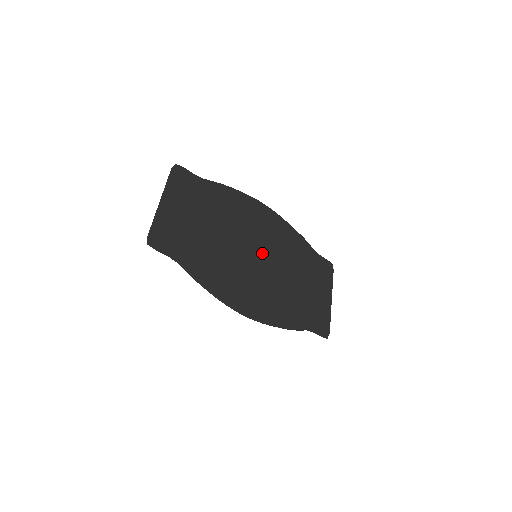
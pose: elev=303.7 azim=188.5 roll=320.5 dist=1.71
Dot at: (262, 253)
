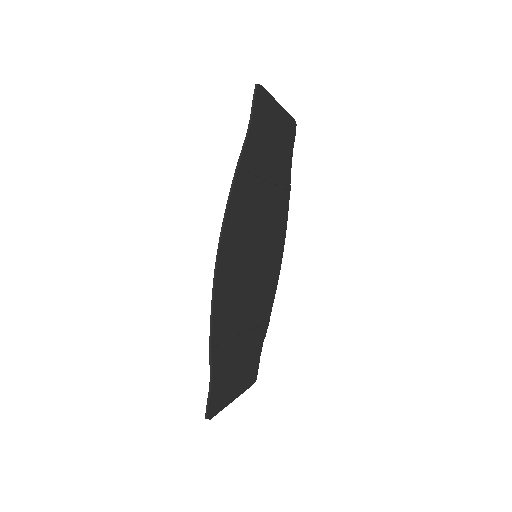
Dot at: (259, 264)
